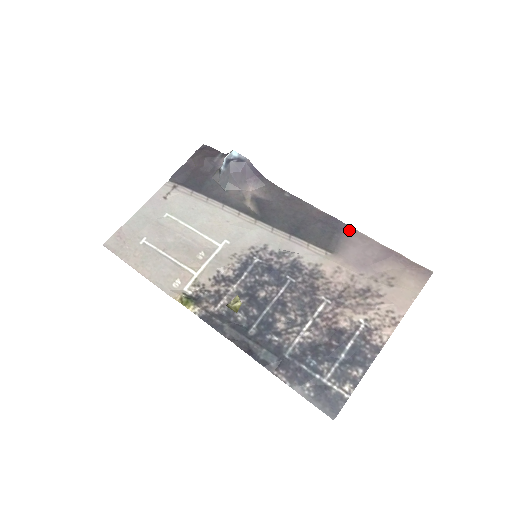
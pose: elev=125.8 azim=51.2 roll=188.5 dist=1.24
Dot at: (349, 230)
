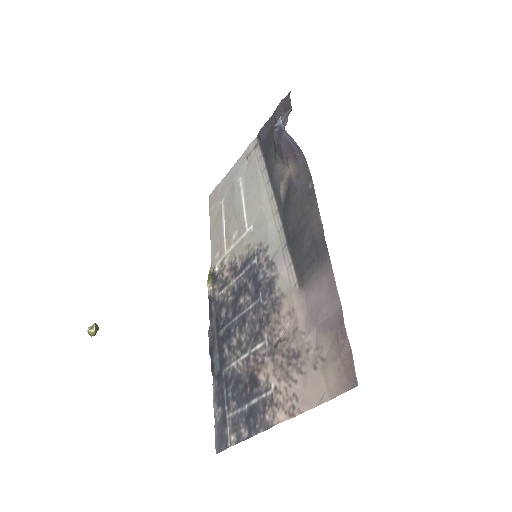
Dot at: (327, 265)
